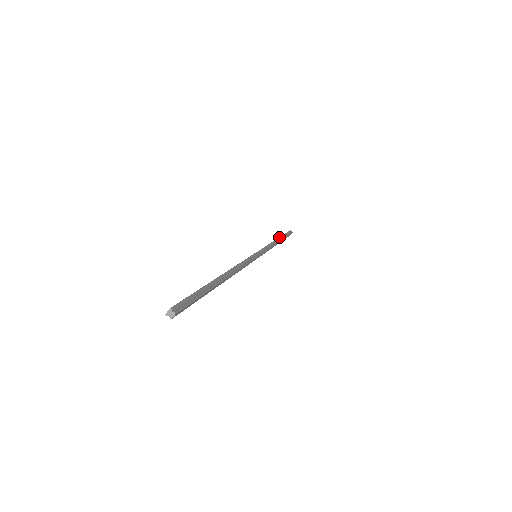
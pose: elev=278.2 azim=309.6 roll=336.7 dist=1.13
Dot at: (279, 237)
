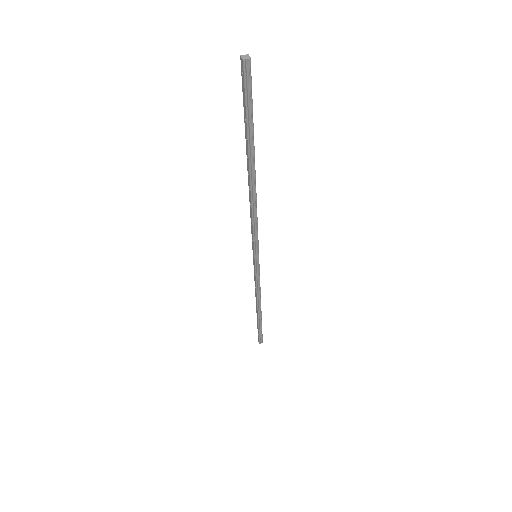
Dot at: (256, 312)
